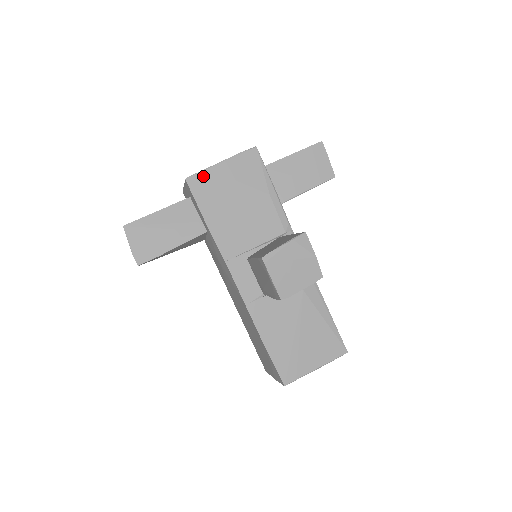
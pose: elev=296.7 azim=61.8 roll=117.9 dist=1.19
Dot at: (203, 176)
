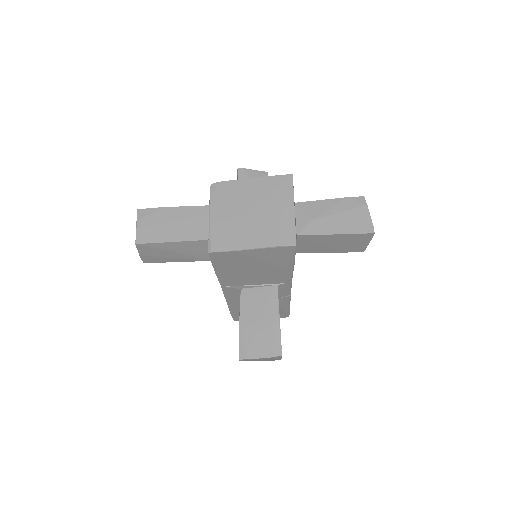
Dot at: (228, 254)
